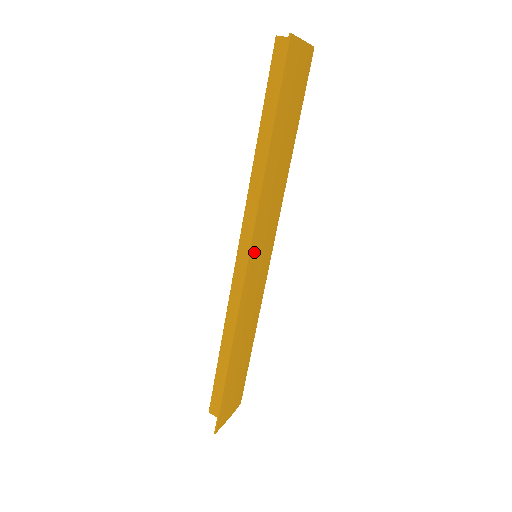
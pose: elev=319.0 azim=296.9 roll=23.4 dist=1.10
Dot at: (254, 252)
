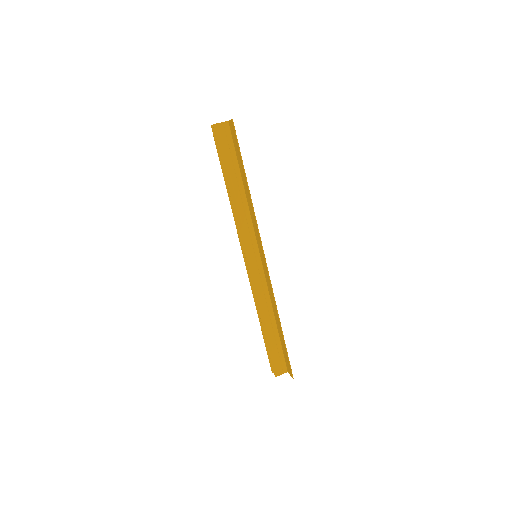
Dot at: occluded
